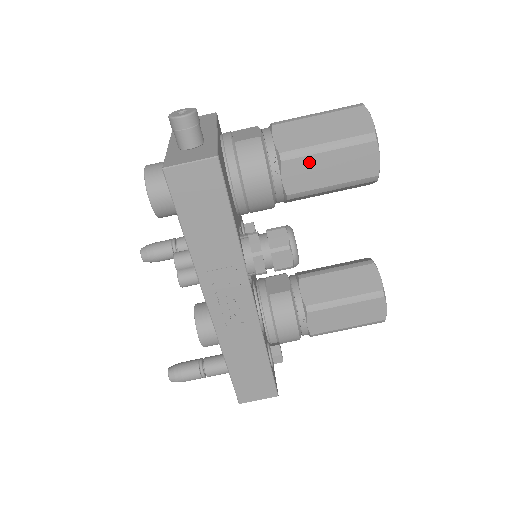
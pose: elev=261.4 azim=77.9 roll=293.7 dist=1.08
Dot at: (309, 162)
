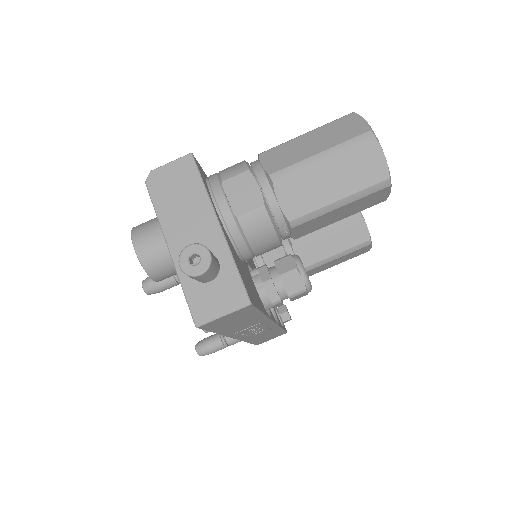
Dot at: (320, 218)
